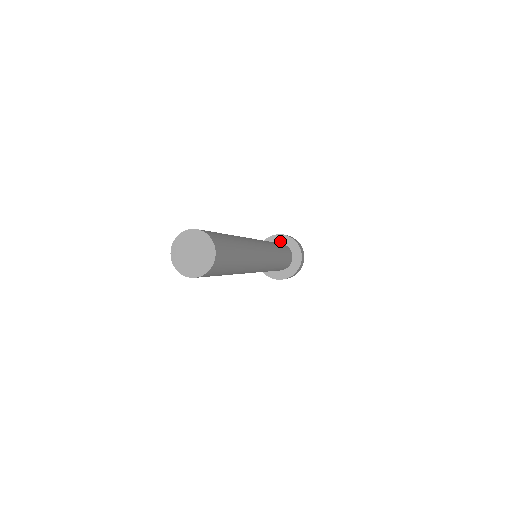
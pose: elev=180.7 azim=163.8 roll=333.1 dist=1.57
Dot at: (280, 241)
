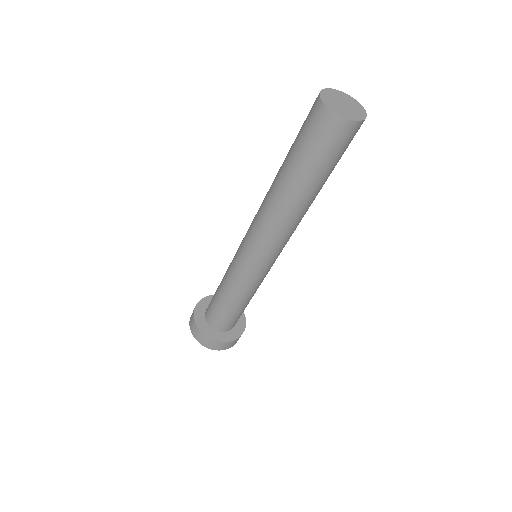
Dot at: occluded
